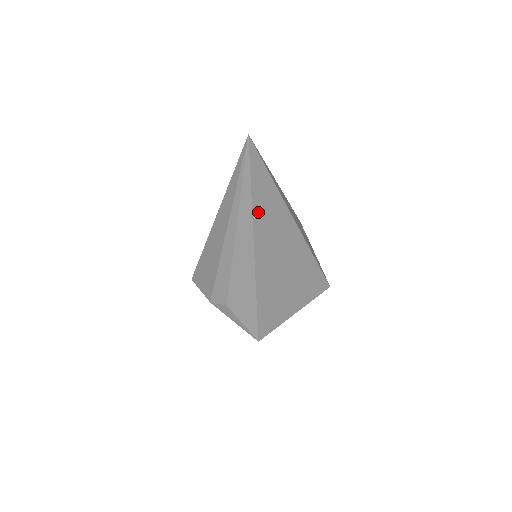
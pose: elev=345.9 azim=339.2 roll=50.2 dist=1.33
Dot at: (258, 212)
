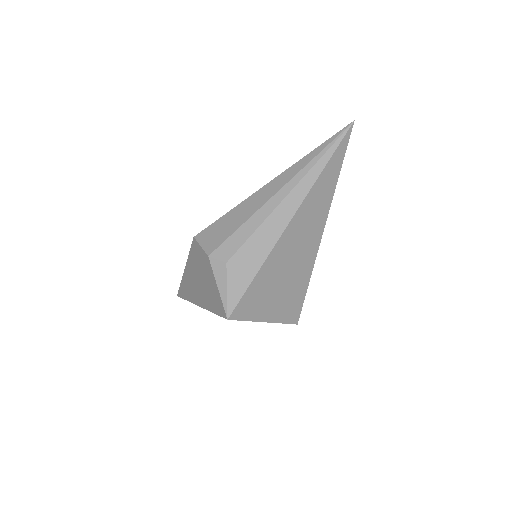
Dot at: (317, 186)
